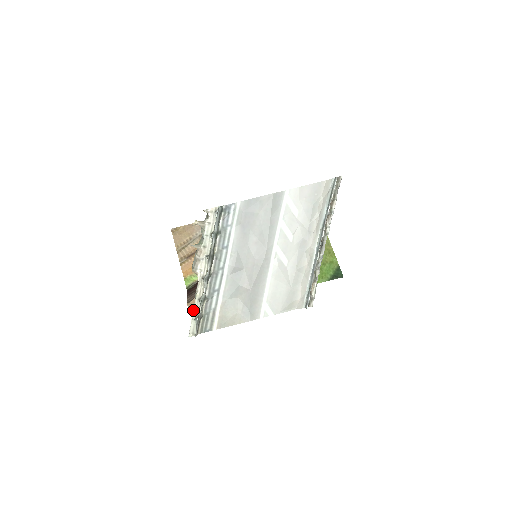
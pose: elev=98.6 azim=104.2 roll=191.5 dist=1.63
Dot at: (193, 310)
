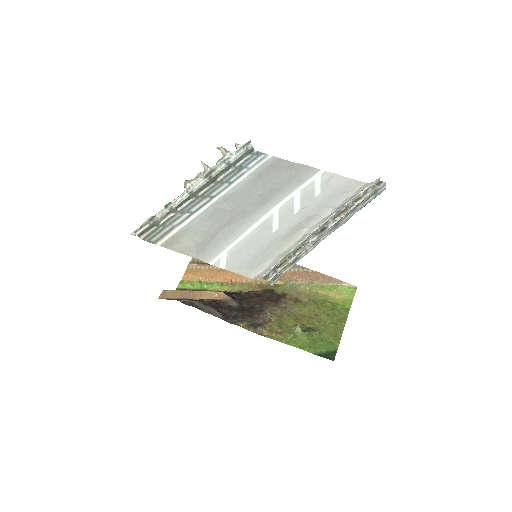
Dot at: (155, 214)
